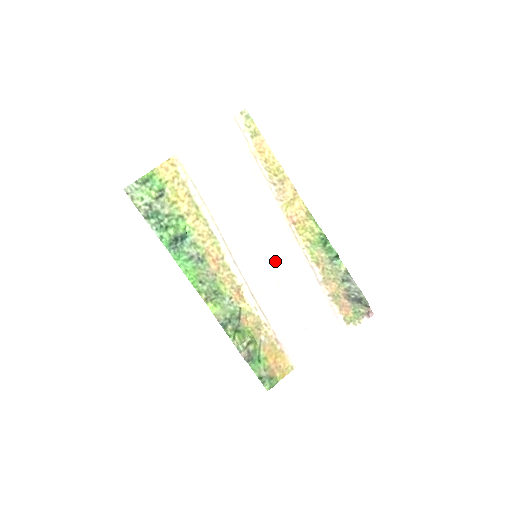
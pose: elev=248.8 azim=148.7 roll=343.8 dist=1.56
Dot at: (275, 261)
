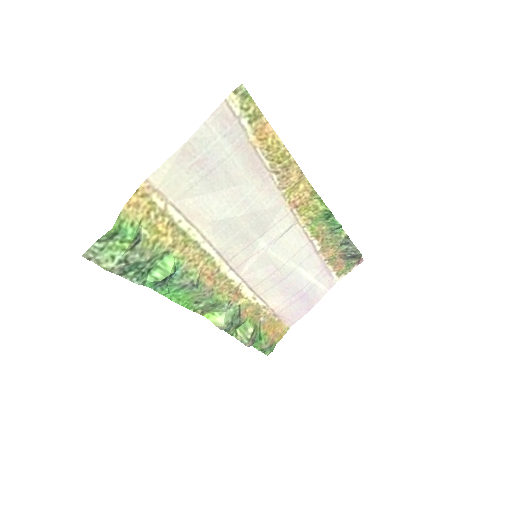
Dot at: (275, 251)
